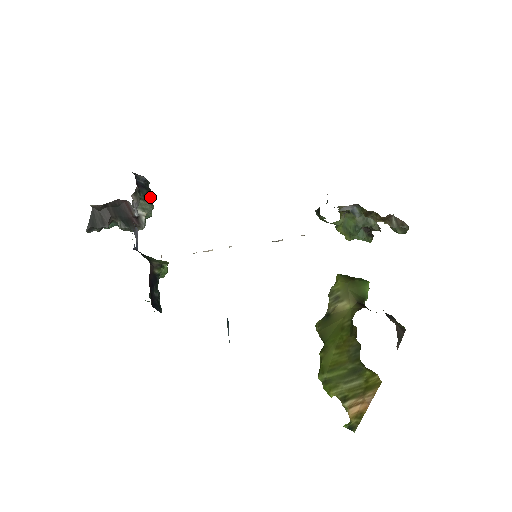
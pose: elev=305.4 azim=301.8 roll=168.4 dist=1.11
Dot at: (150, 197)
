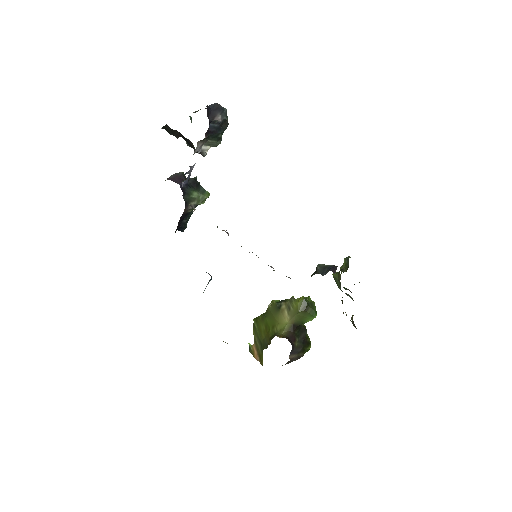
Dot at: (221, 135)
